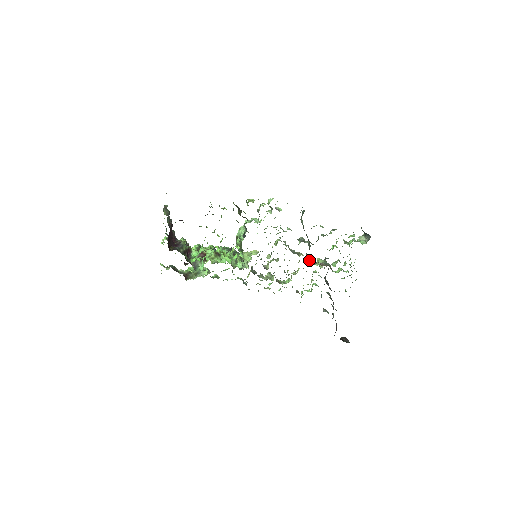
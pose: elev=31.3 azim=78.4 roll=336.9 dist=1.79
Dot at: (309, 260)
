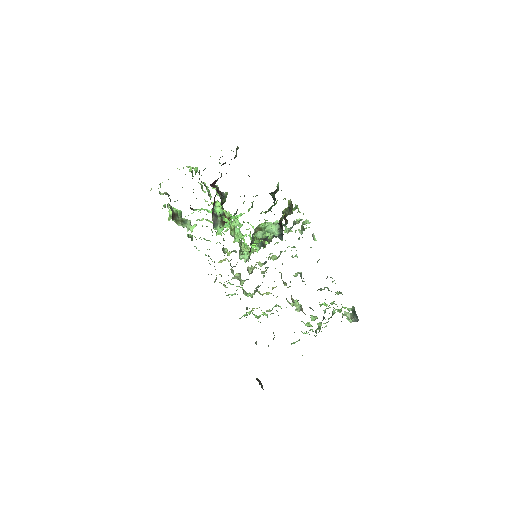
Dot at: (291, 296)
